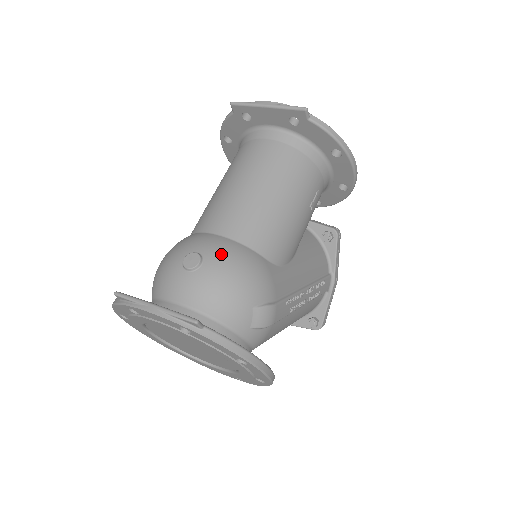
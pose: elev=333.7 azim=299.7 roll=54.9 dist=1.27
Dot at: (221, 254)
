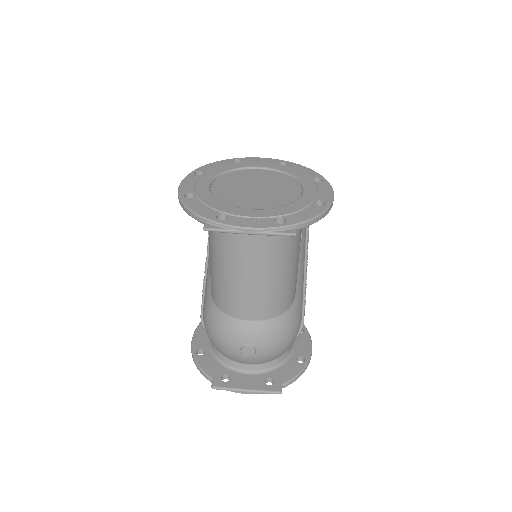
Dot at: (265, 339)
